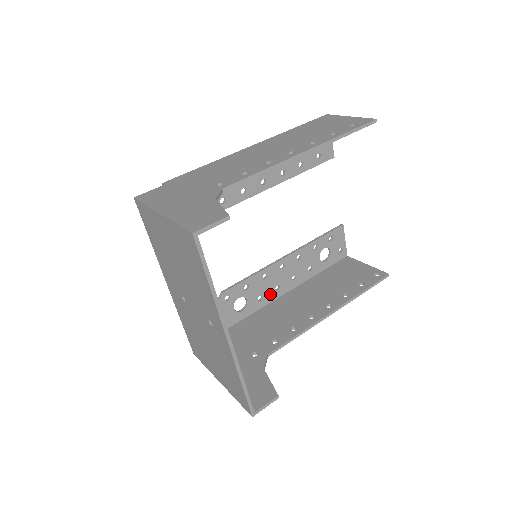
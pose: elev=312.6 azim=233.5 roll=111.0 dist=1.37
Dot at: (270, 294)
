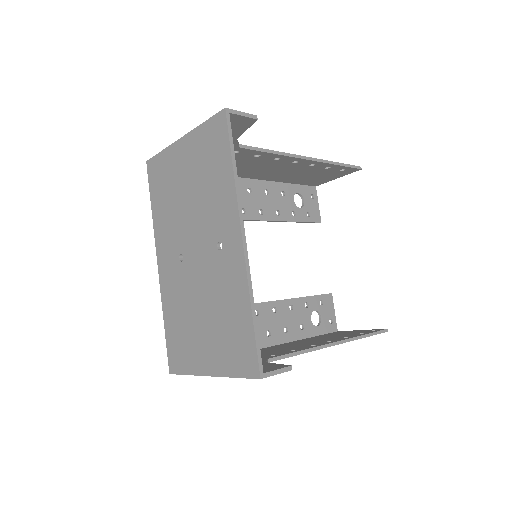
Dot at: (261, 338)
